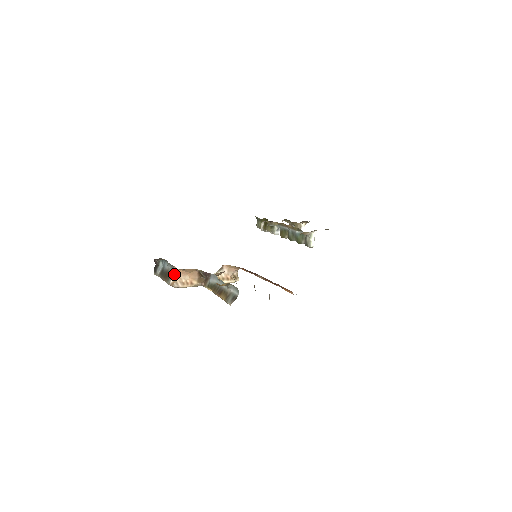
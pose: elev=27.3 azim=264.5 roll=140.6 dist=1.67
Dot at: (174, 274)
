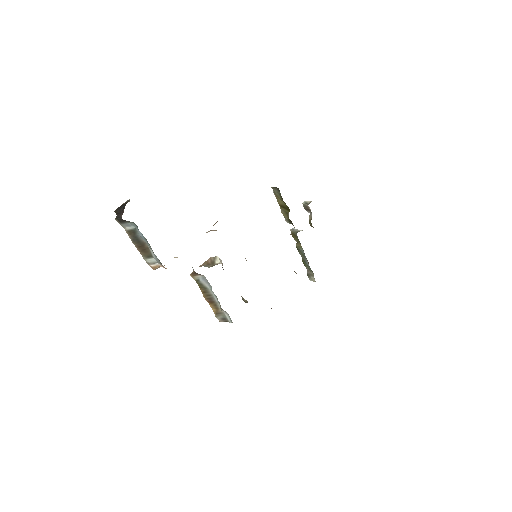
Dot at: (159, 264)
